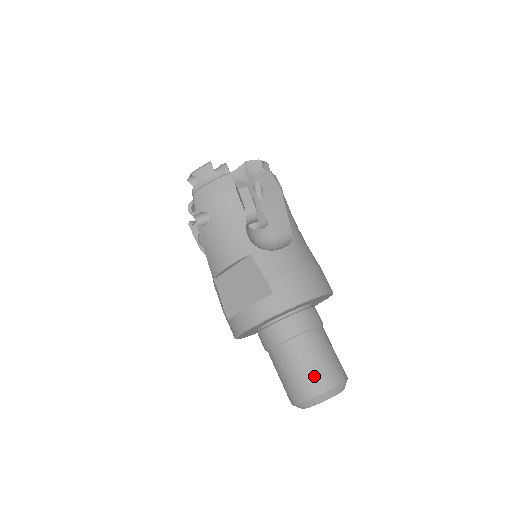
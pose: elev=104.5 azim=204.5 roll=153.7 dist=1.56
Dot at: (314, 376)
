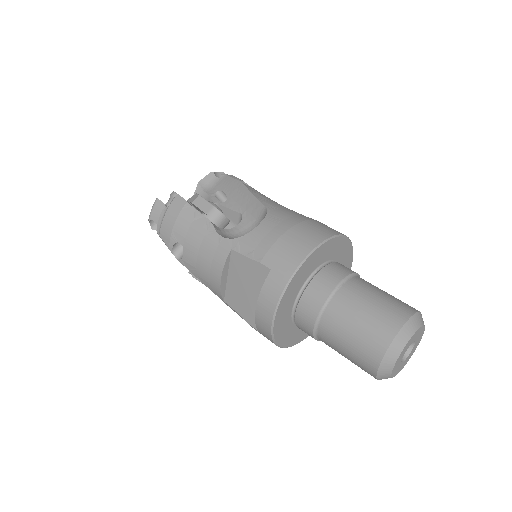
Dot at: (371, 328)
